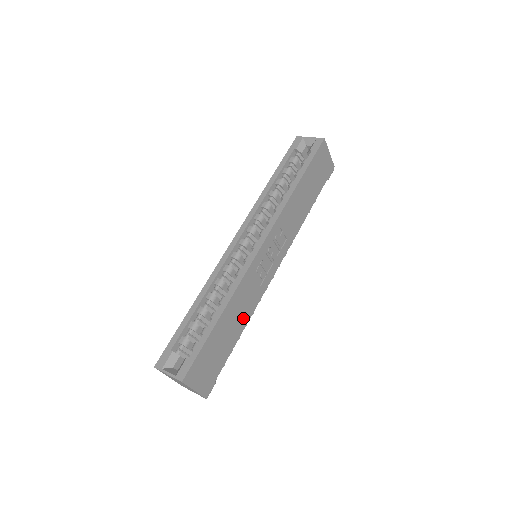
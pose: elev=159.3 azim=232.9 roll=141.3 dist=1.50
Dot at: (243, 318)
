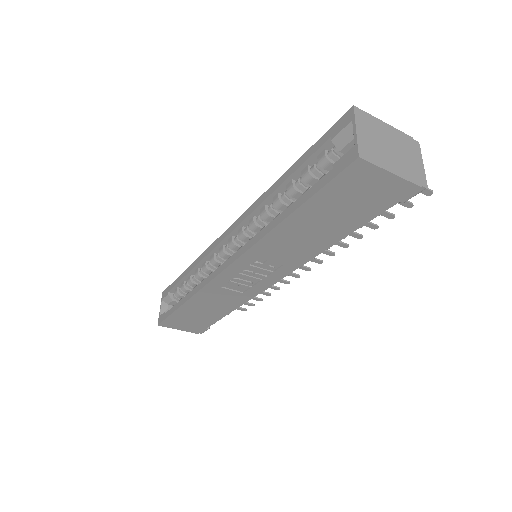
Dot at: (224, 307)
